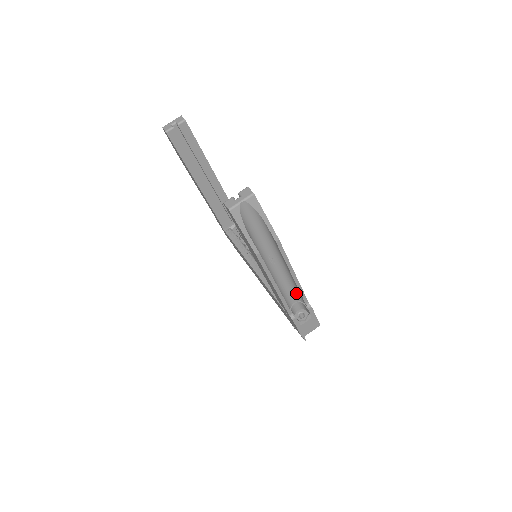
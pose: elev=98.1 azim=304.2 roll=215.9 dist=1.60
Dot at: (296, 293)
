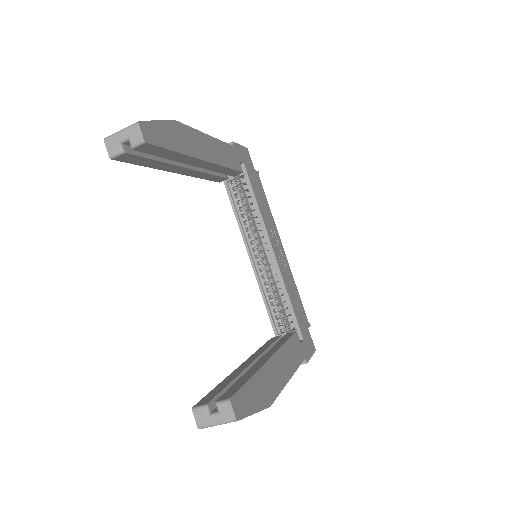
Dot at: occluded
